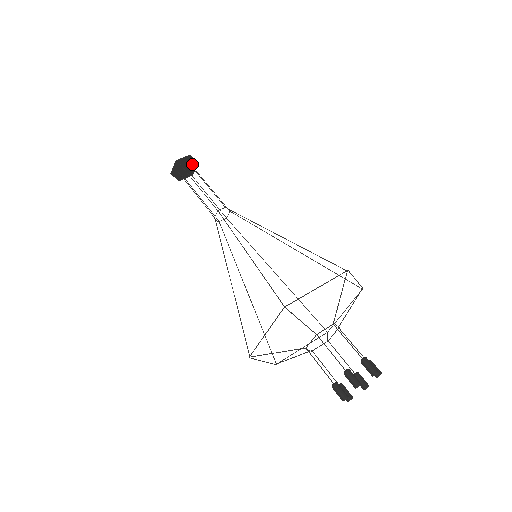
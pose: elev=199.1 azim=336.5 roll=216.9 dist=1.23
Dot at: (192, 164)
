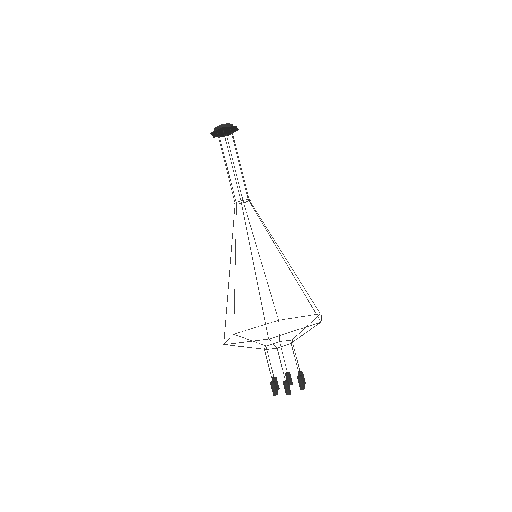
Dot at: (233, 130)
